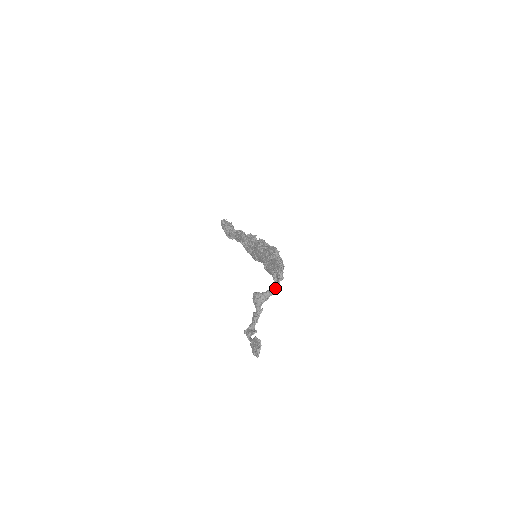
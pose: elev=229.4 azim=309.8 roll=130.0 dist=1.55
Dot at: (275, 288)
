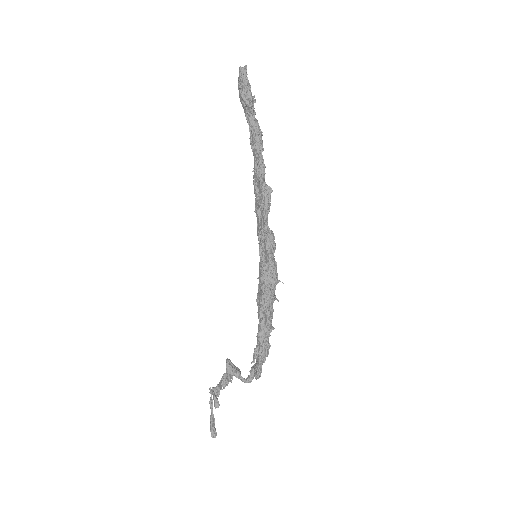
Dot at: (248, 382)
